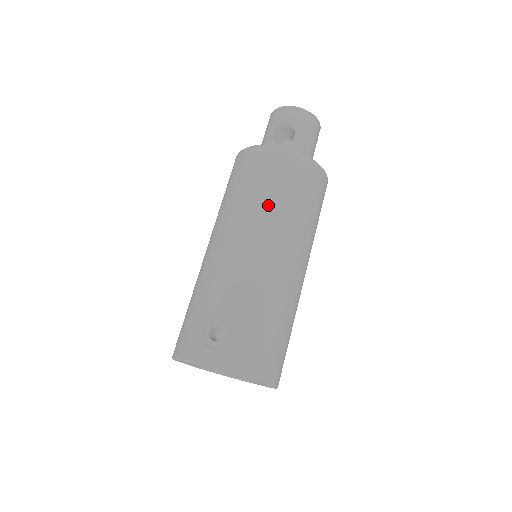
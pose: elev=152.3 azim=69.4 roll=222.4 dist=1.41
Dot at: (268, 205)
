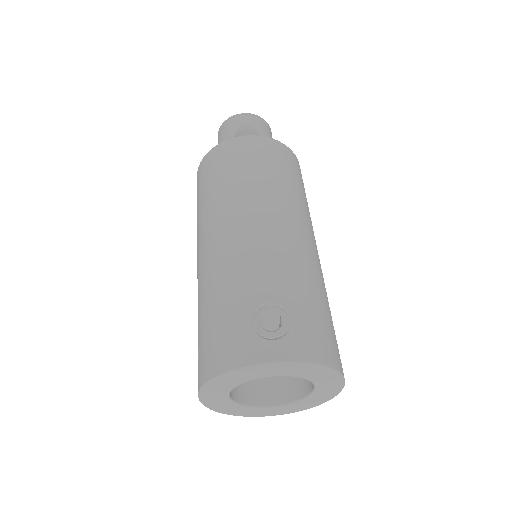
Dot at: (271, 185)
